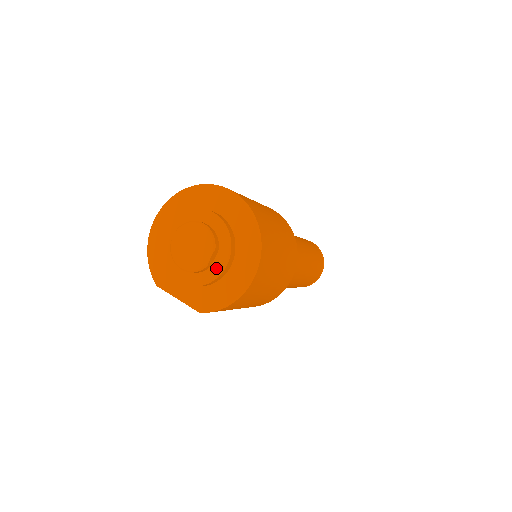
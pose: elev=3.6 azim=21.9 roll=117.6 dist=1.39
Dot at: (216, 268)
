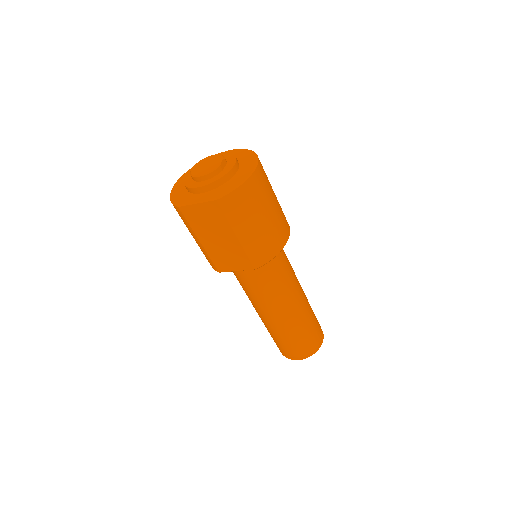
Dot at: (226, 169)
